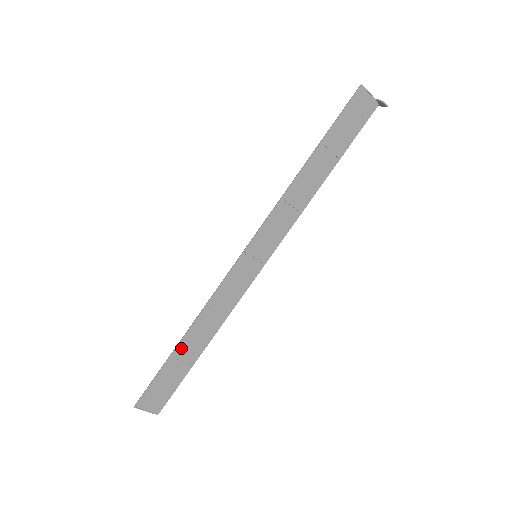
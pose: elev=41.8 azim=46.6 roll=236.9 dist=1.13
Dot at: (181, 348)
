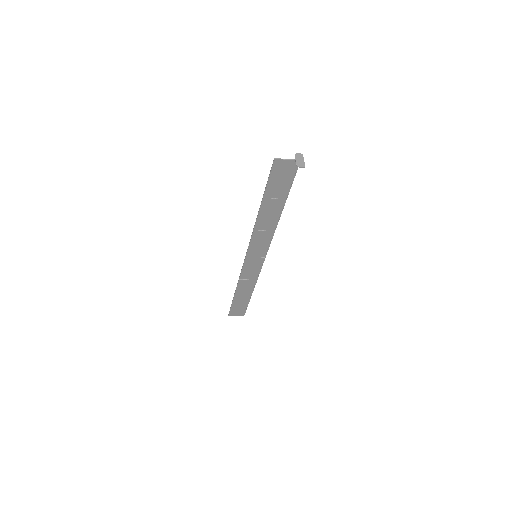
Dot at: (237, 295)
